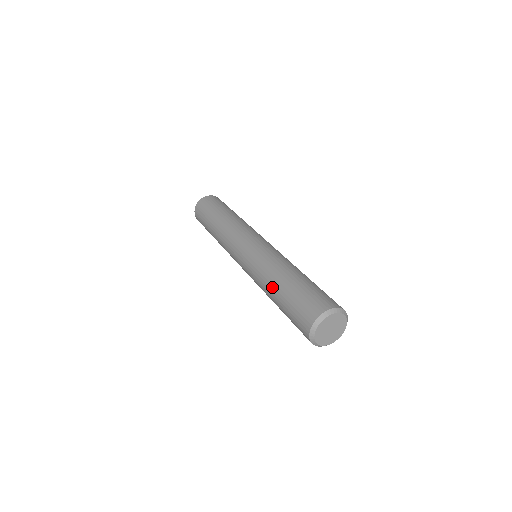
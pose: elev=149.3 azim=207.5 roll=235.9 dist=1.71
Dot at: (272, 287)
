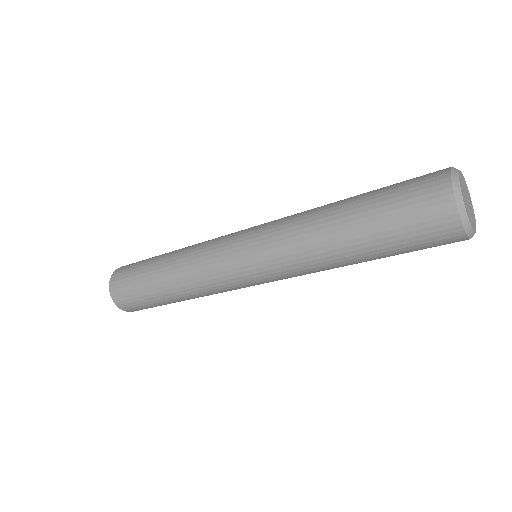
Dot at: (333, 217)
